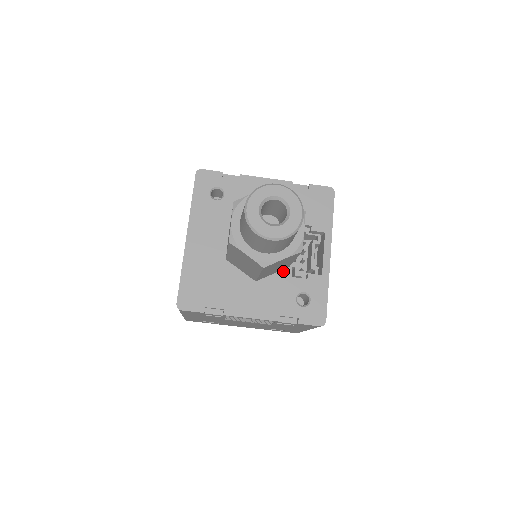
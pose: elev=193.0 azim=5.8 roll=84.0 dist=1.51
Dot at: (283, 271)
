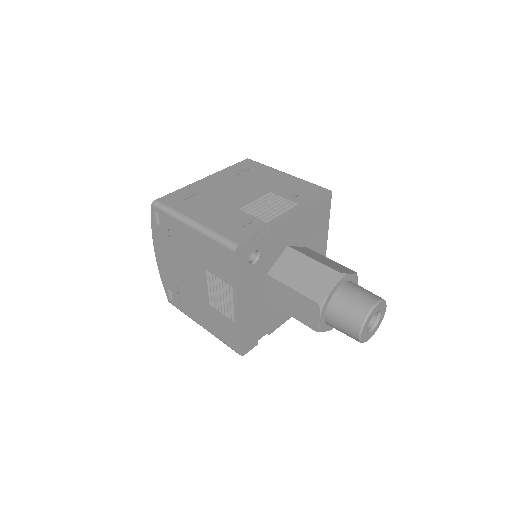
Dot at: occluded
